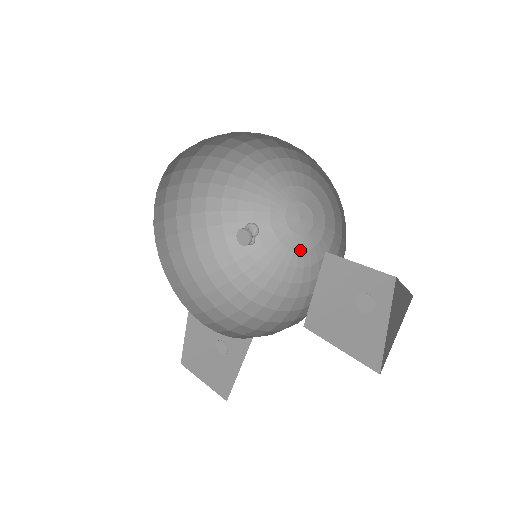
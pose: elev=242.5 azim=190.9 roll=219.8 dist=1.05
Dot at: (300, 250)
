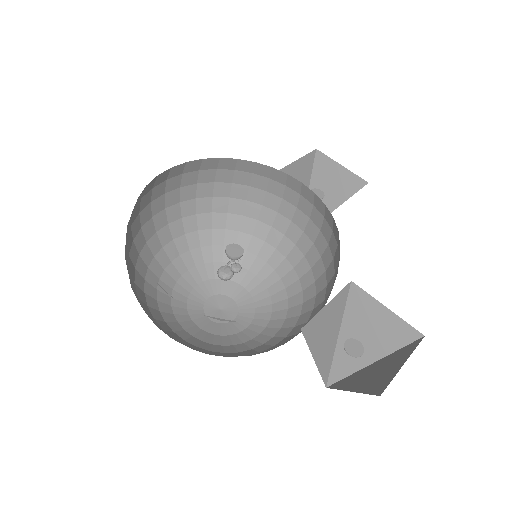
Dot at: (252, 317)
